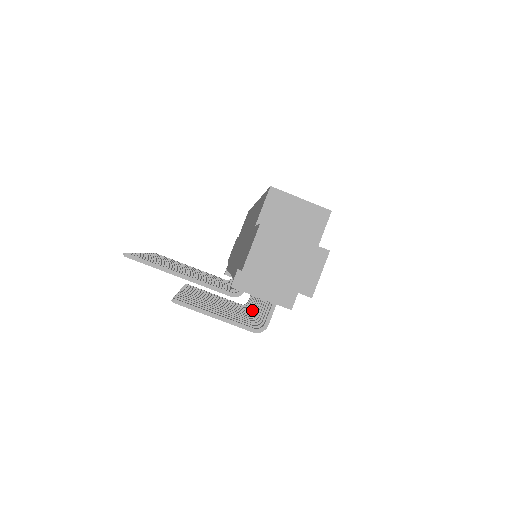
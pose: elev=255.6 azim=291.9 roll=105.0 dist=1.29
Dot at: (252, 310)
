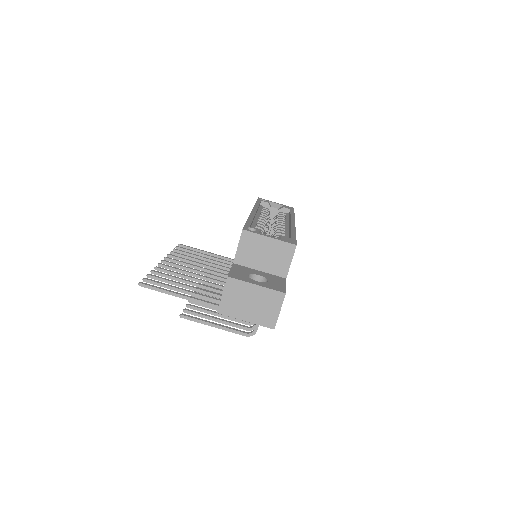
Dot at: occluded
